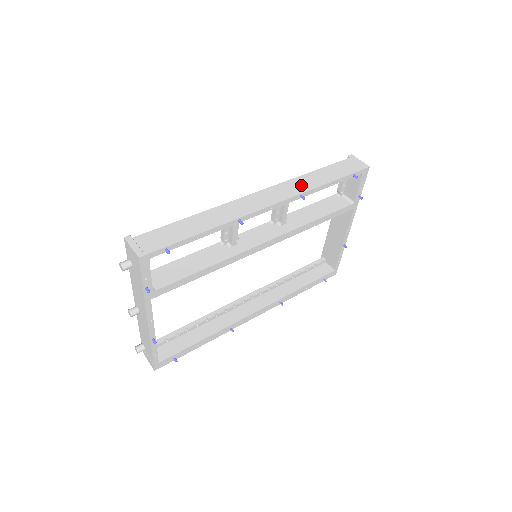
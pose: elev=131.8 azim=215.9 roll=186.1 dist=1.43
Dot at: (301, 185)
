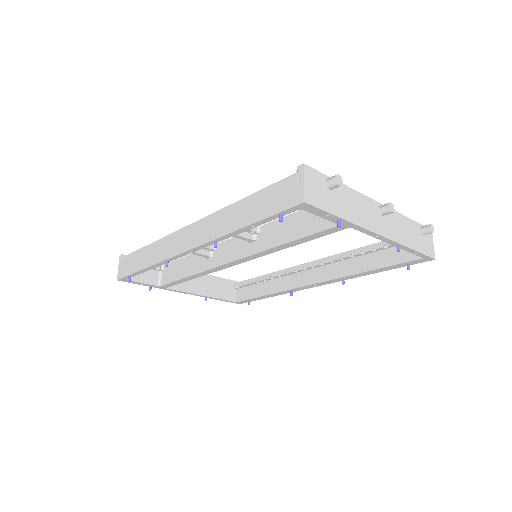
Dot at: (220, 224)
